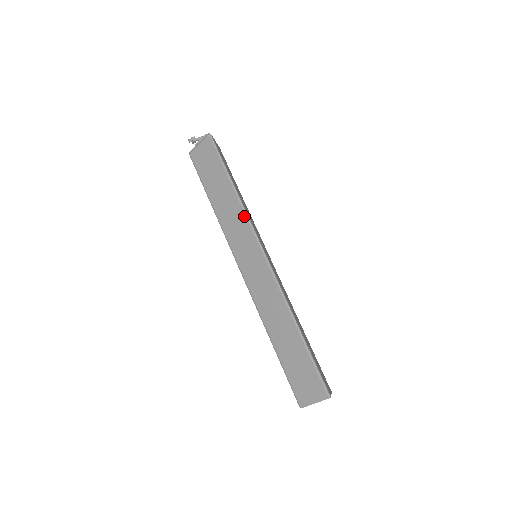
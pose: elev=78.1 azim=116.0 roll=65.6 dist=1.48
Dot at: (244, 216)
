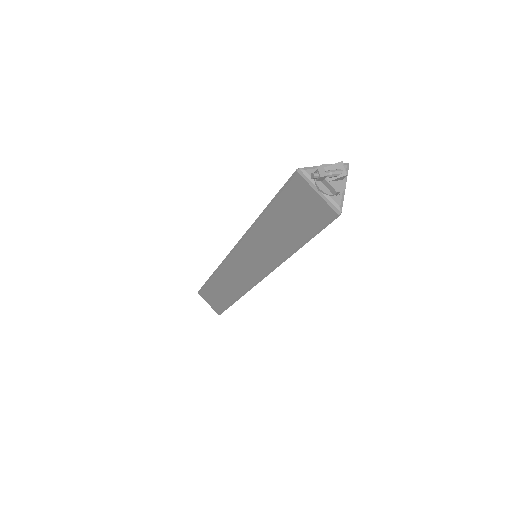
Dot at: (275, 264)
